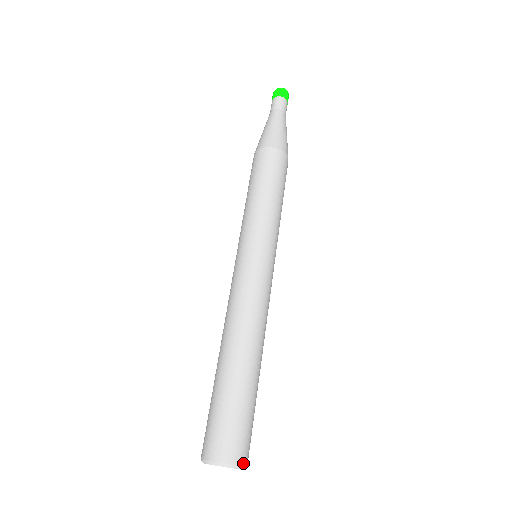
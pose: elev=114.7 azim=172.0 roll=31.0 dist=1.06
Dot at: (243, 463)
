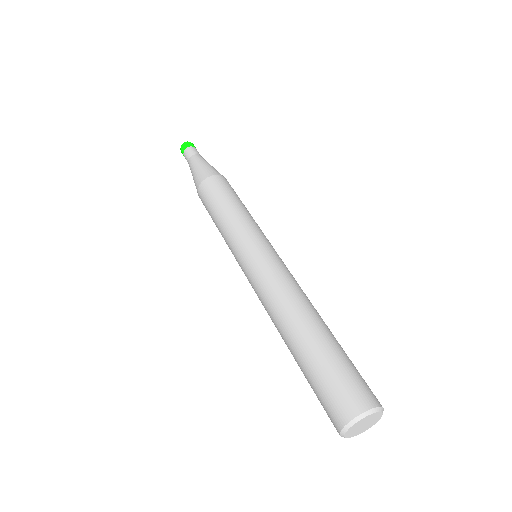
Dot at: (377, 404)
